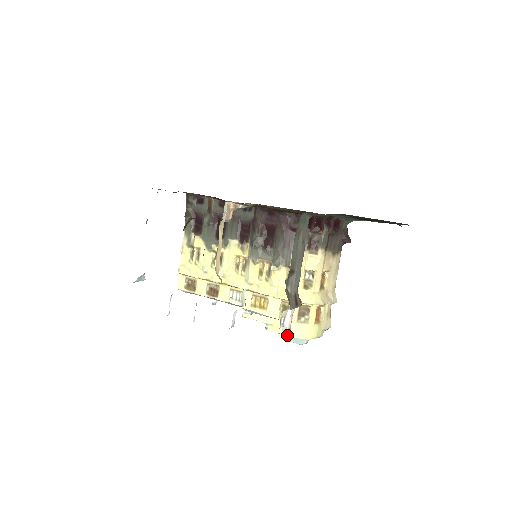
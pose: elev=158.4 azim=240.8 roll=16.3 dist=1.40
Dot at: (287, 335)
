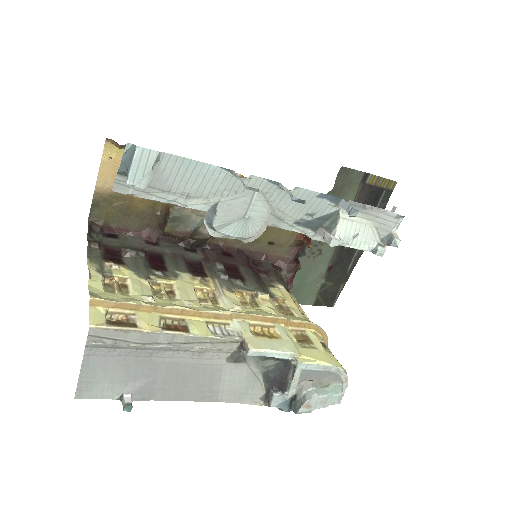
Dot at: (328, 363)
